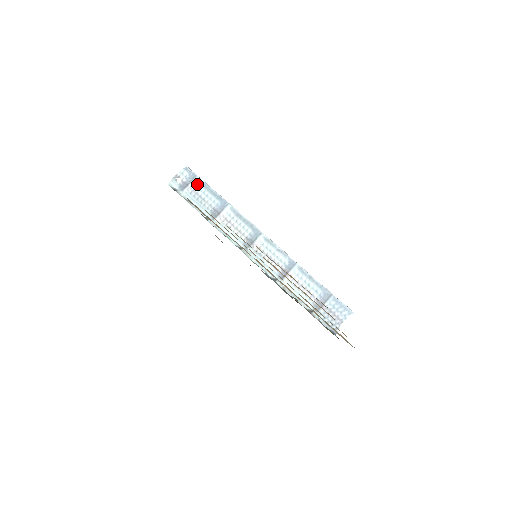
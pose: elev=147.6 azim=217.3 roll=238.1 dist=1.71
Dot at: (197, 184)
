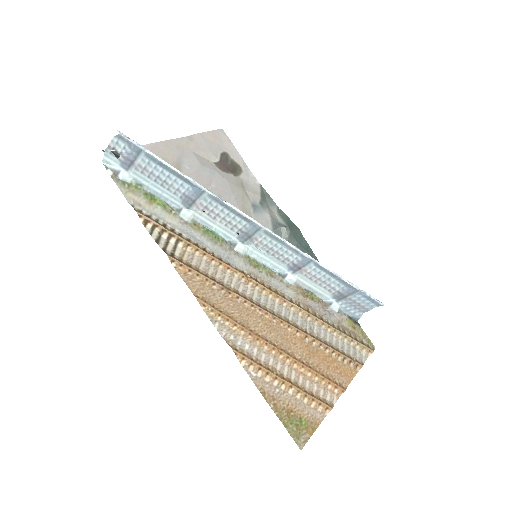
Dot at: (147, 160)
